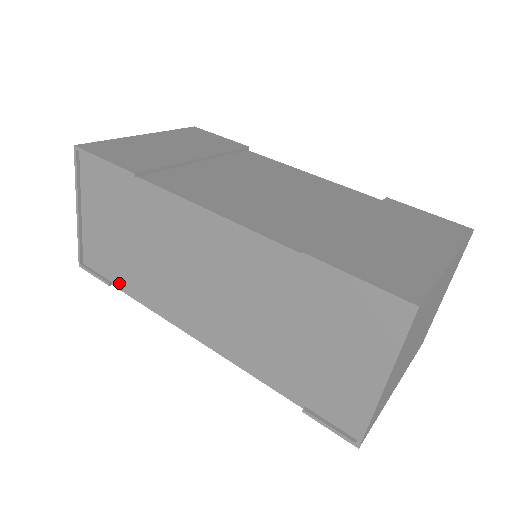
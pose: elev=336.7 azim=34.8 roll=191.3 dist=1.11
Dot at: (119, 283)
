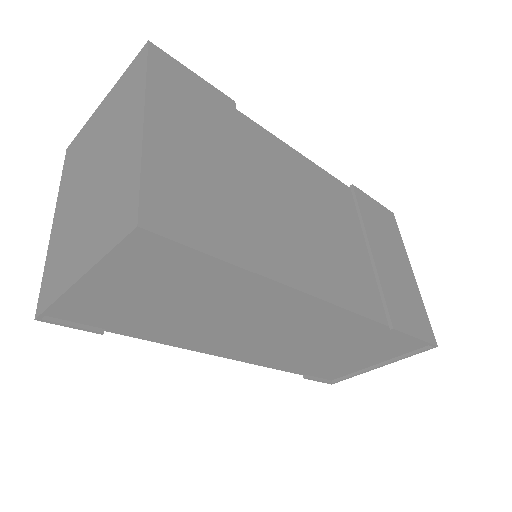
Dot at: (121, 330)
